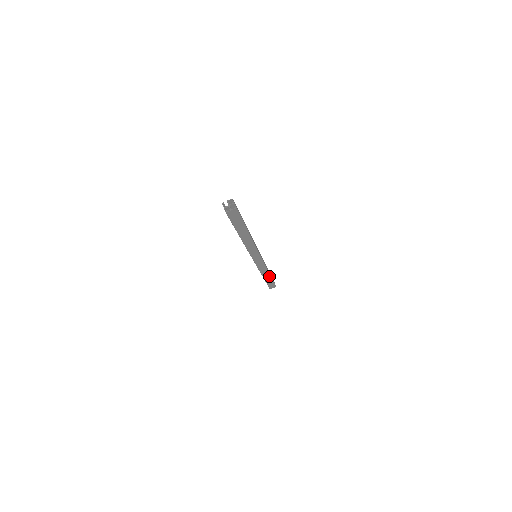
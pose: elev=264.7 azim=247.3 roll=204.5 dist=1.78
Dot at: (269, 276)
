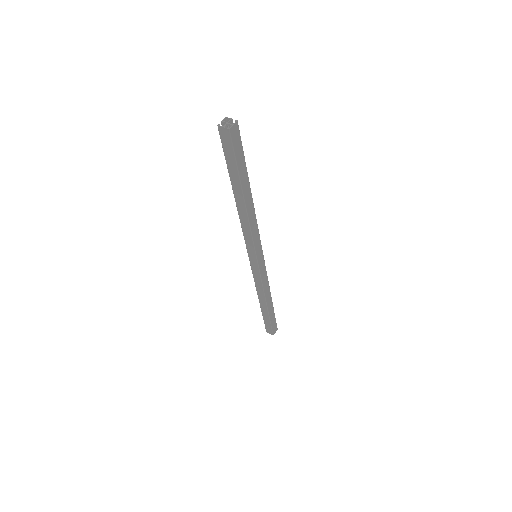
Dot at: (271, 302)
